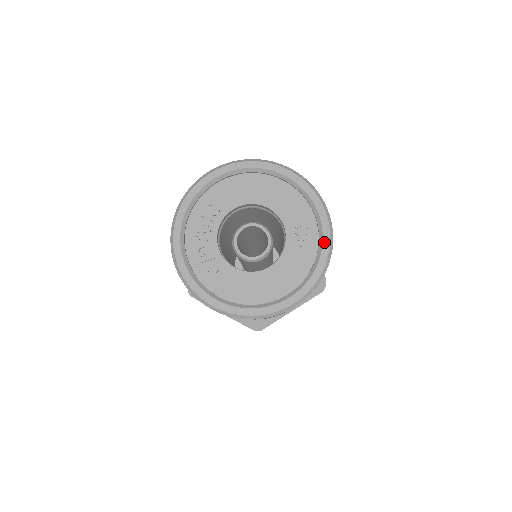
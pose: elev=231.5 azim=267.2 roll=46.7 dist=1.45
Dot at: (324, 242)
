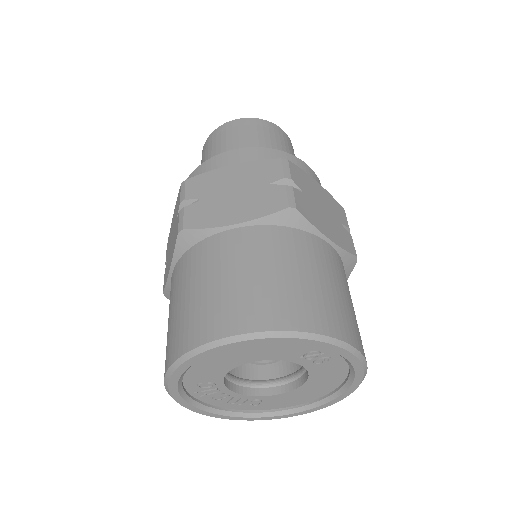
Dot at: (346, 358)
